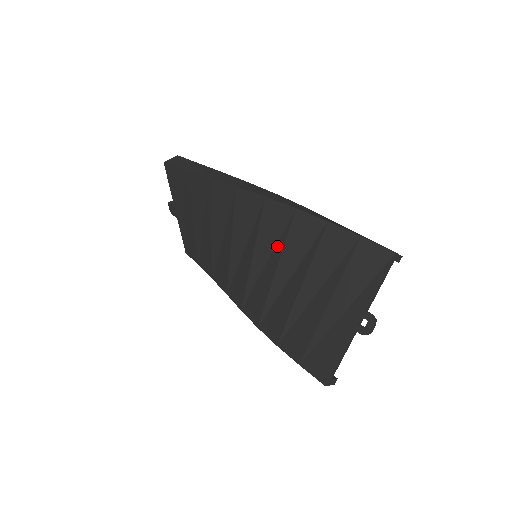
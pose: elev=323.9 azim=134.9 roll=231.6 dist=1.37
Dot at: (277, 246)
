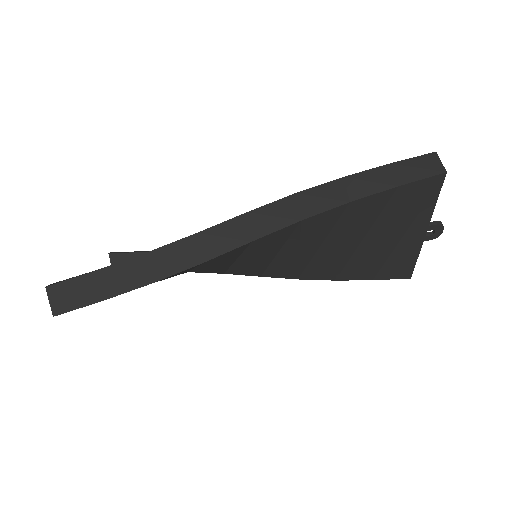
Dot at: (287, 245)
